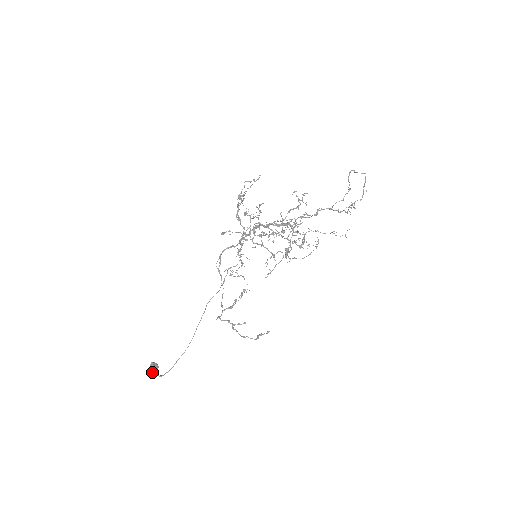
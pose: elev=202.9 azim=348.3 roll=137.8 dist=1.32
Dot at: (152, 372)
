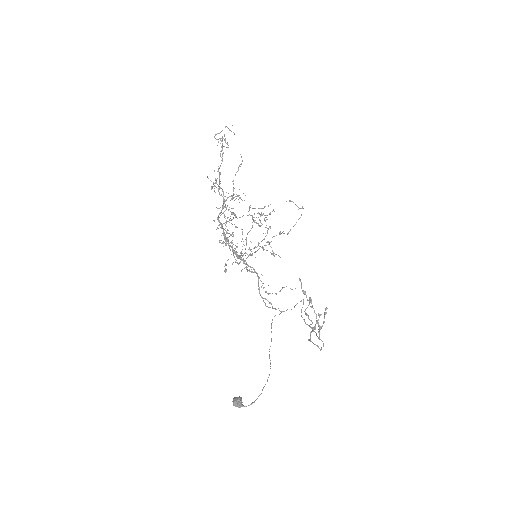
Dot at: (235, 405)
